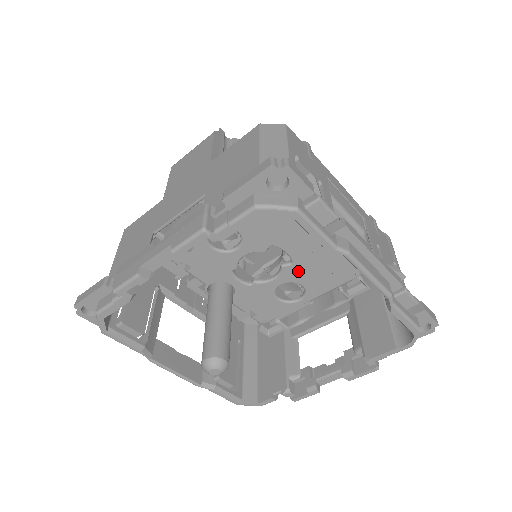
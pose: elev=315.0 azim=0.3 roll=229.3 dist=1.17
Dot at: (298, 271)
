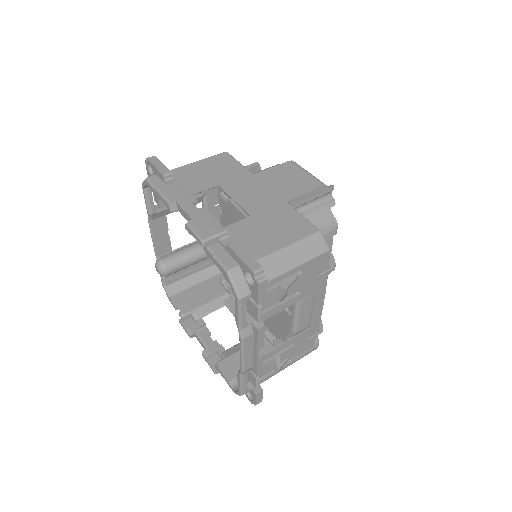
Dot at: occluded
